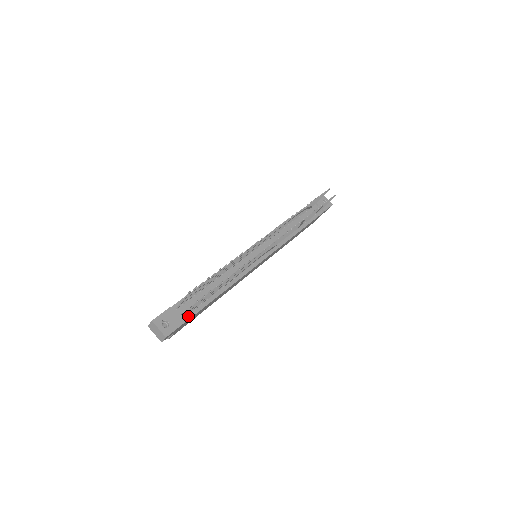
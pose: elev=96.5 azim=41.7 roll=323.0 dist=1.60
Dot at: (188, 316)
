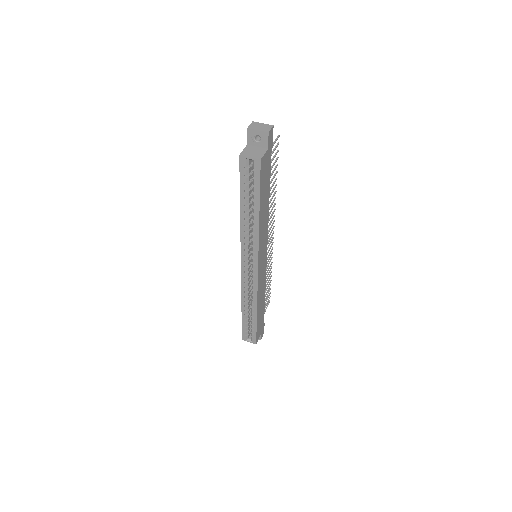
Dot at: occluded
